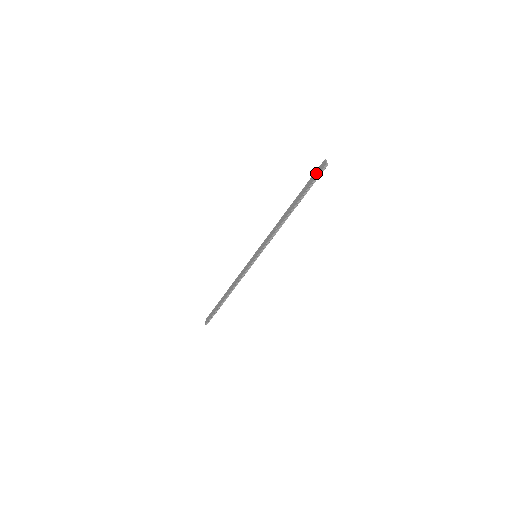
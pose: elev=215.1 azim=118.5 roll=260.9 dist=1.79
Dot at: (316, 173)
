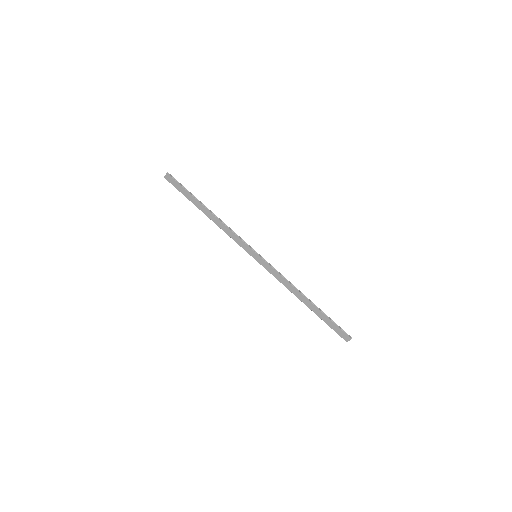
Dot at: (339, 331)
